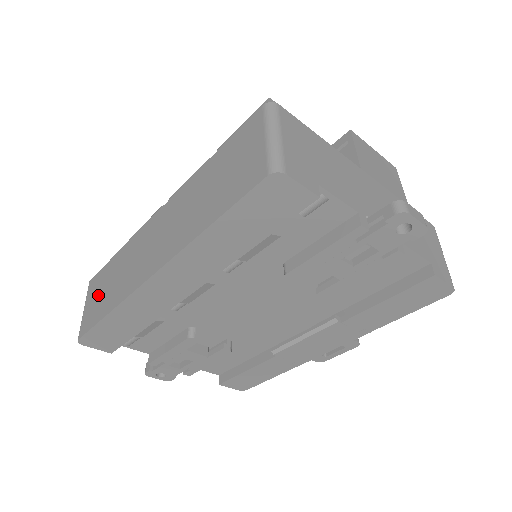
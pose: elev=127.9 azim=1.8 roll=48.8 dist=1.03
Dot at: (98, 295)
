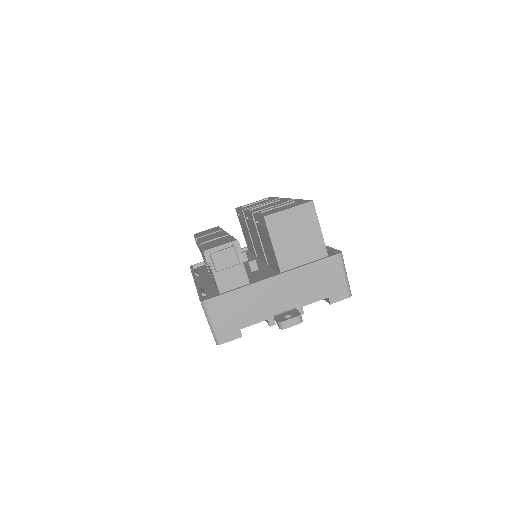
Dot at: occluded
